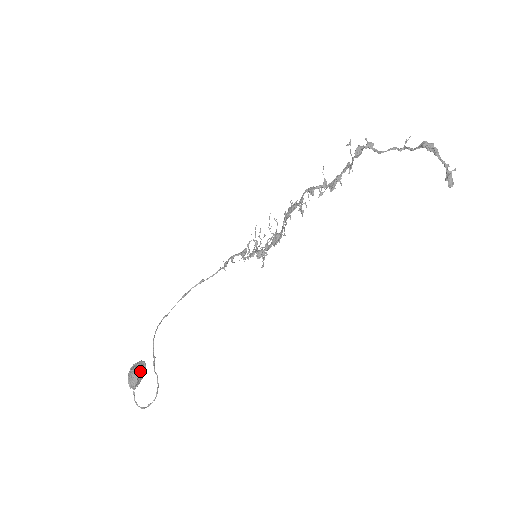
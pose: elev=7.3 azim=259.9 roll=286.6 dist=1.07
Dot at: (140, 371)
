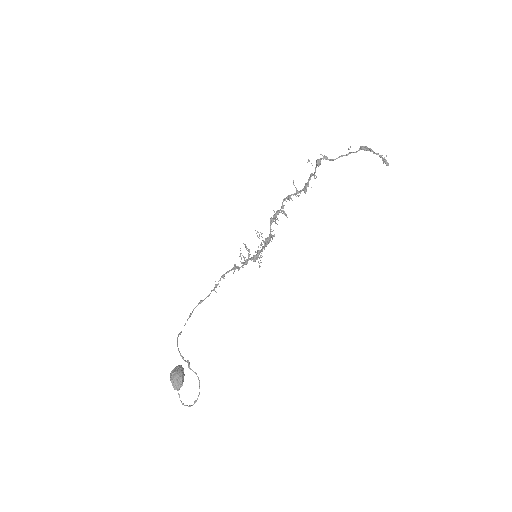
Dot at: (182, 372)
